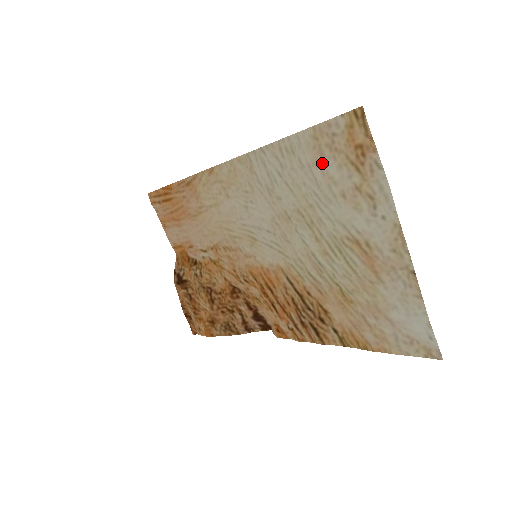
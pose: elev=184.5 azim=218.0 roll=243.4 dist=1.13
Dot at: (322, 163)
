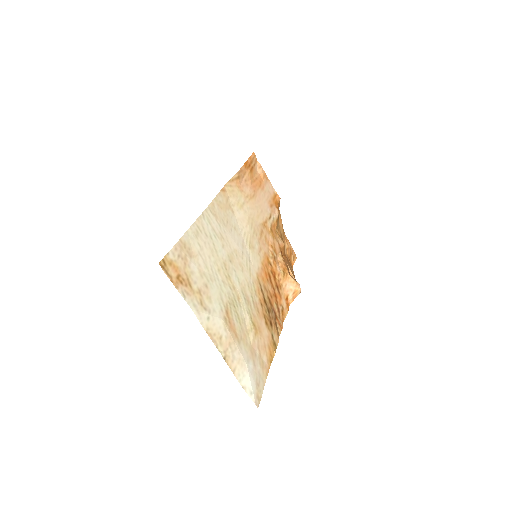
Dot at: (194, 260)
